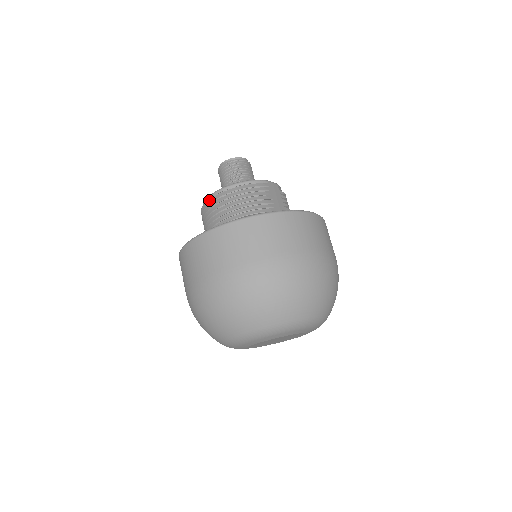
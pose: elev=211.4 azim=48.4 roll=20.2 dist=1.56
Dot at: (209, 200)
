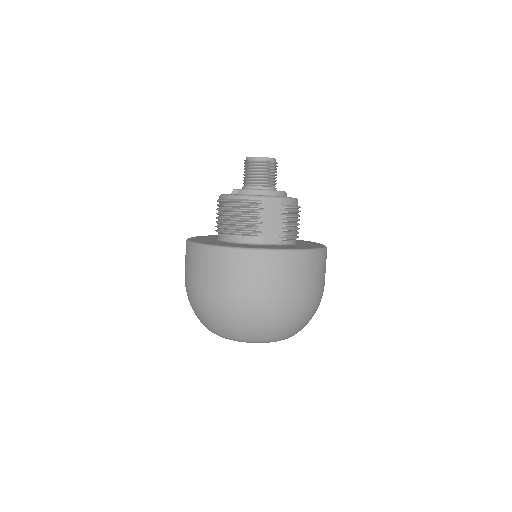
Dot at: (217, 201)
